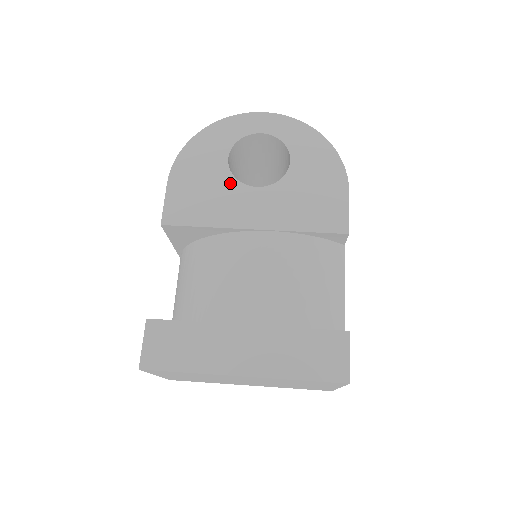
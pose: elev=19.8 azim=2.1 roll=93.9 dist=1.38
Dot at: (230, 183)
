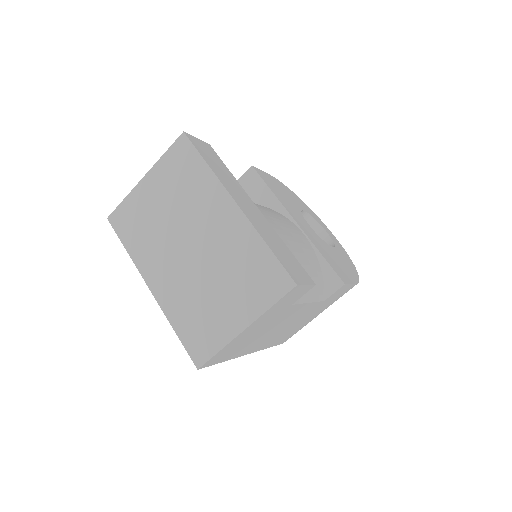
Dot at: (298, 210)
